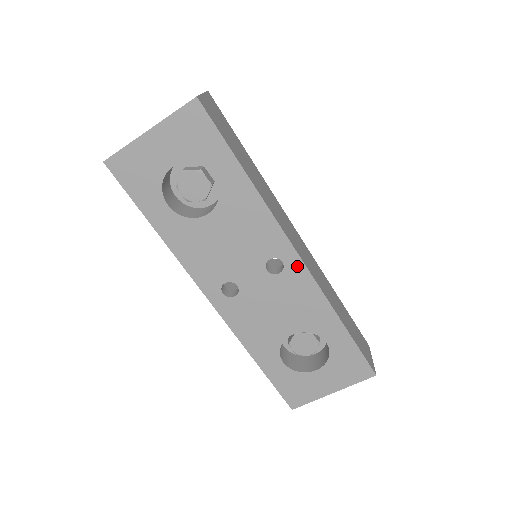
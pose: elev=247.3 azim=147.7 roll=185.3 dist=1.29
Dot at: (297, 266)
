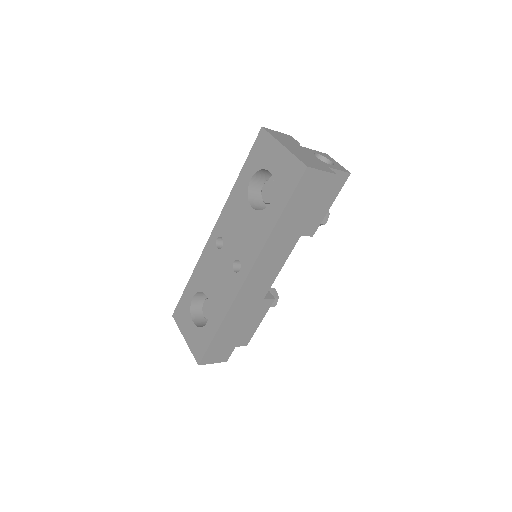
Dot at: (240, 281)
